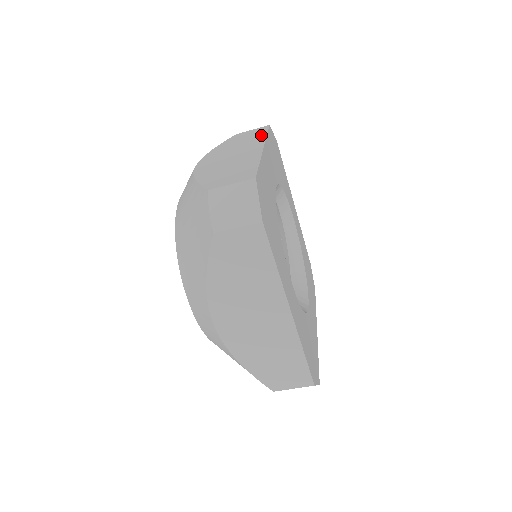
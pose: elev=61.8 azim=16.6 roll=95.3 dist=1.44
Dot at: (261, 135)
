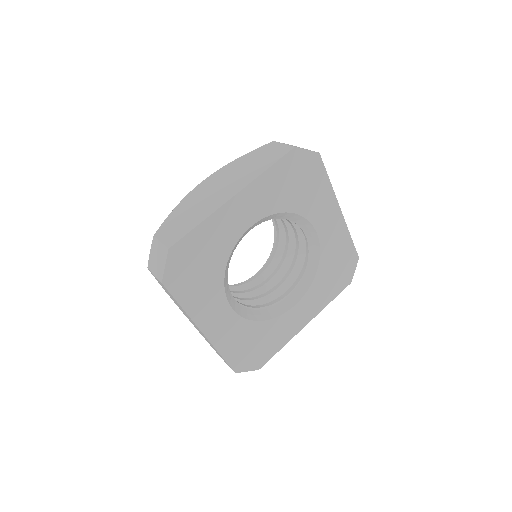
Dot at: (264, 167)
